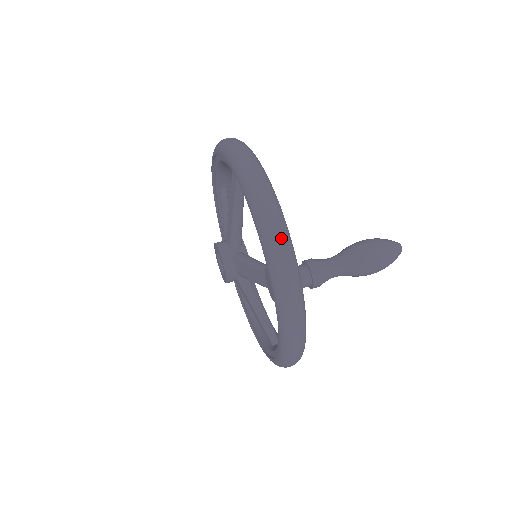
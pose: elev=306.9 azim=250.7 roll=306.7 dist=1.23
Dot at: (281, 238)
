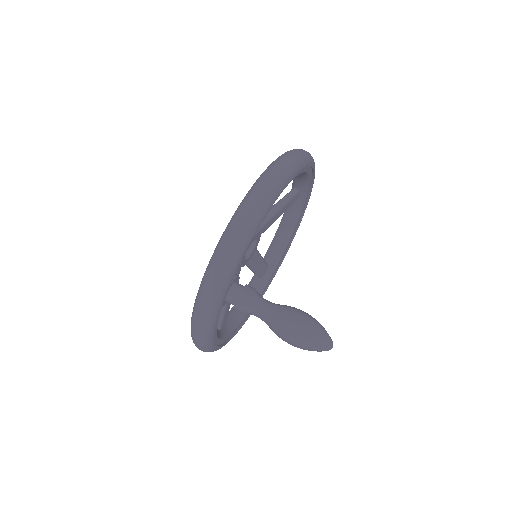
Dot at: (228, 251)
